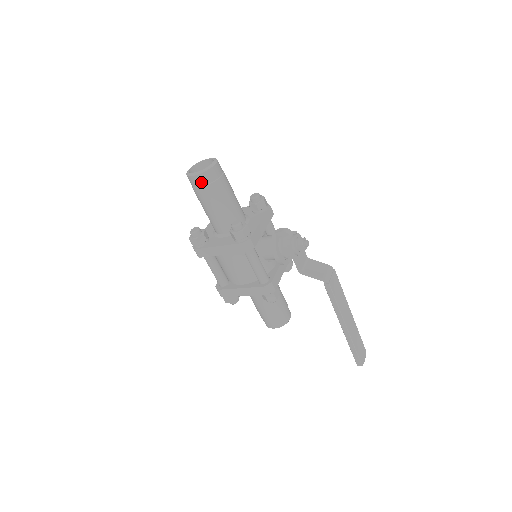
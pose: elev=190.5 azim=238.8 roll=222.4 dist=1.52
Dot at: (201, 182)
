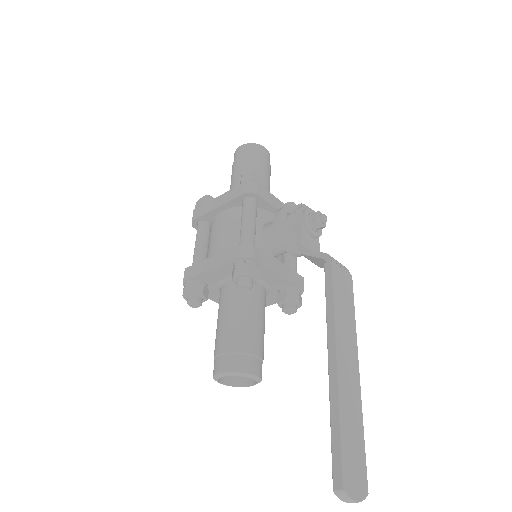
Dot at: (243, 151)
